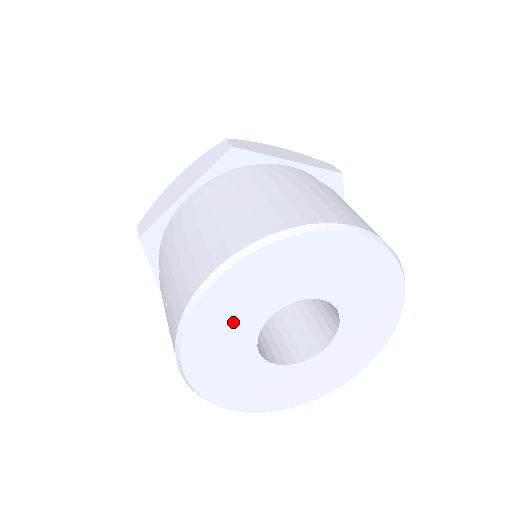
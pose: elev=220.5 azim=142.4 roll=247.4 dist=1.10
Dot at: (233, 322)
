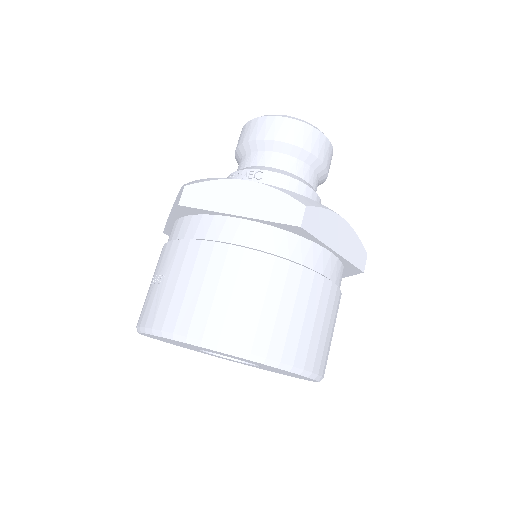
Dot at: occluded
